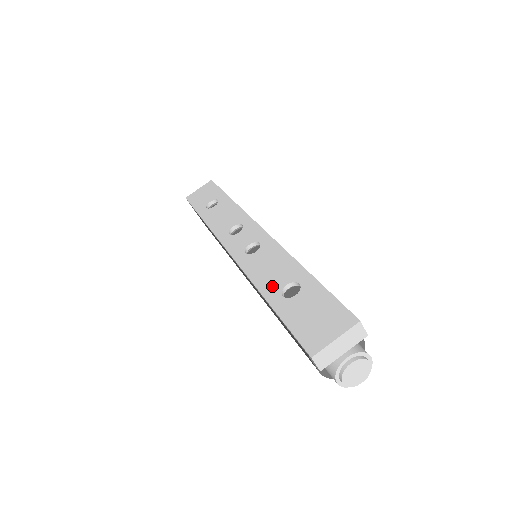
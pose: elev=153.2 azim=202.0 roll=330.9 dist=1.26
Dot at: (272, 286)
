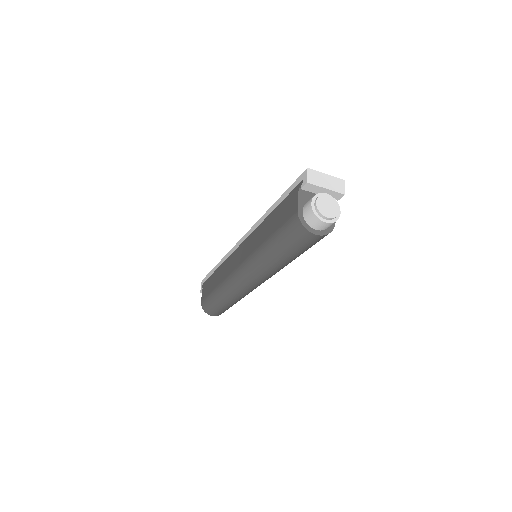
Dot at: occluded
